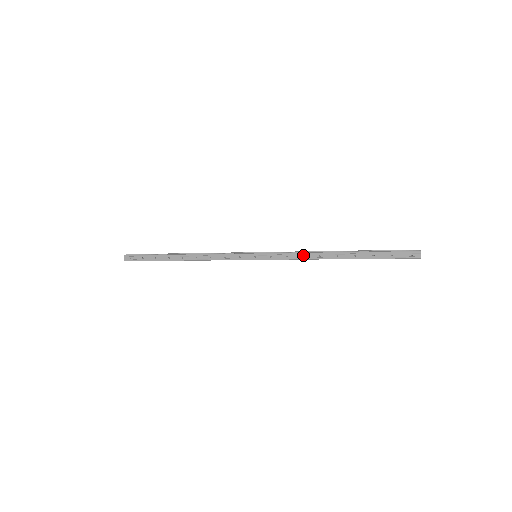
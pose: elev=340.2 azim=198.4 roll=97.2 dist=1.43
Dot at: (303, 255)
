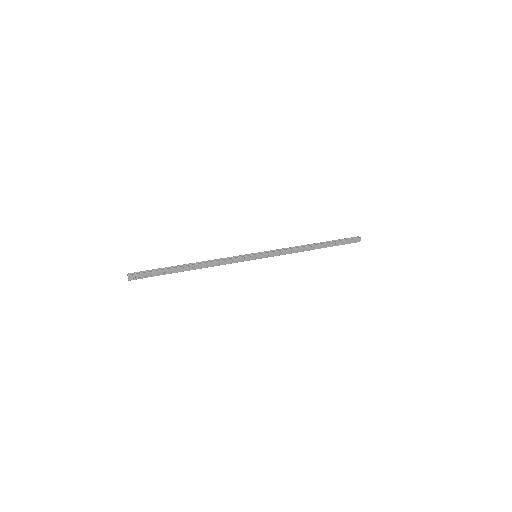
Dot at: (292, 250)
